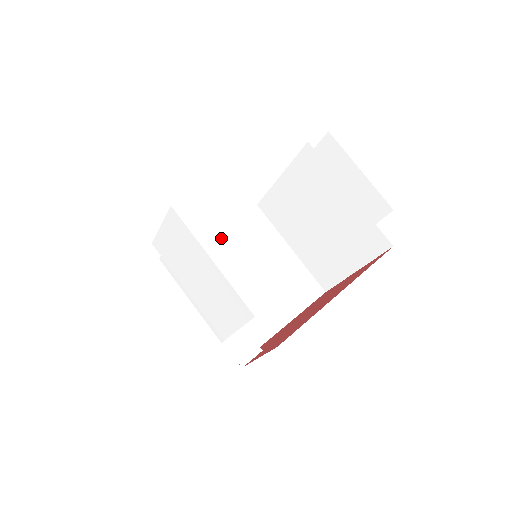
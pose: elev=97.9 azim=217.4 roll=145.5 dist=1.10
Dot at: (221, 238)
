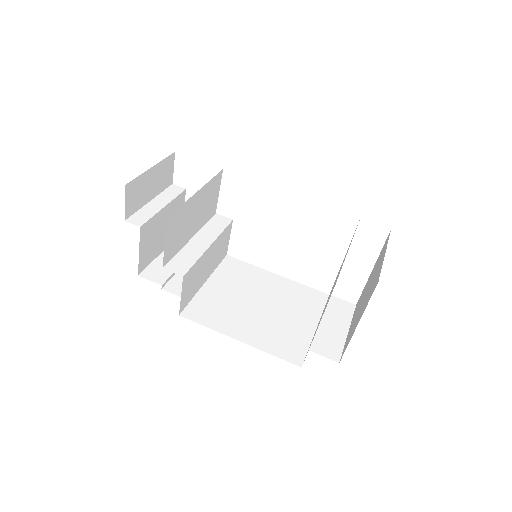
Dot at: (275, 280)
